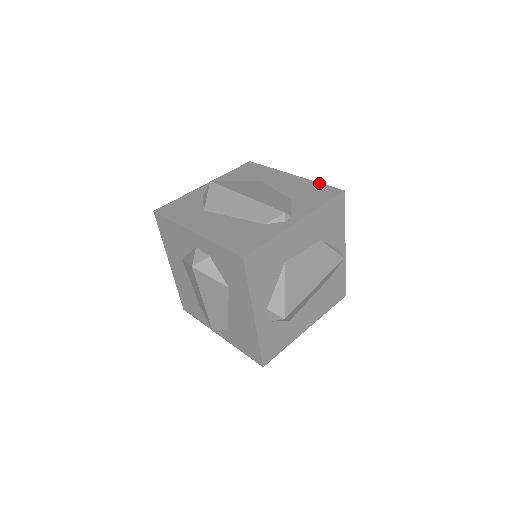
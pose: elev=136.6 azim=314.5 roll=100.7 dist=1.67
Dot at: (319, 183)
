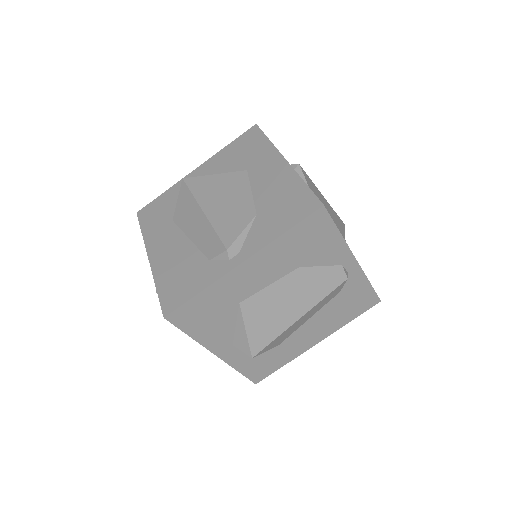
Dot at: (303, 183)
